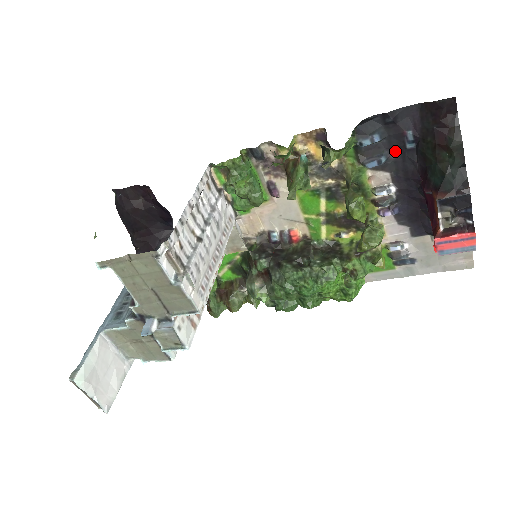
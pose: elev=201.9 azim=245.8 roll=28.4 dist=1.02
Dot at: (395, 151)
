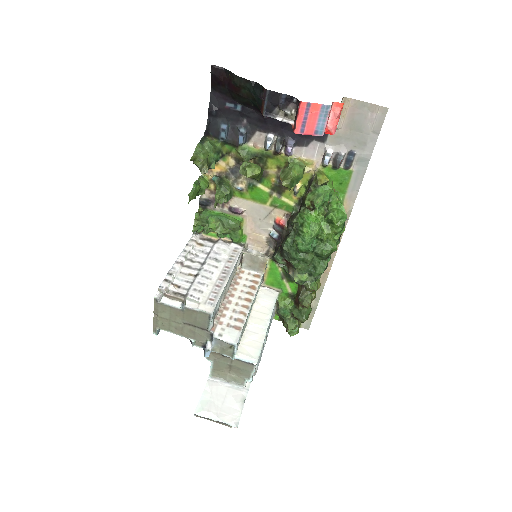
Dot at: (241, 119)
